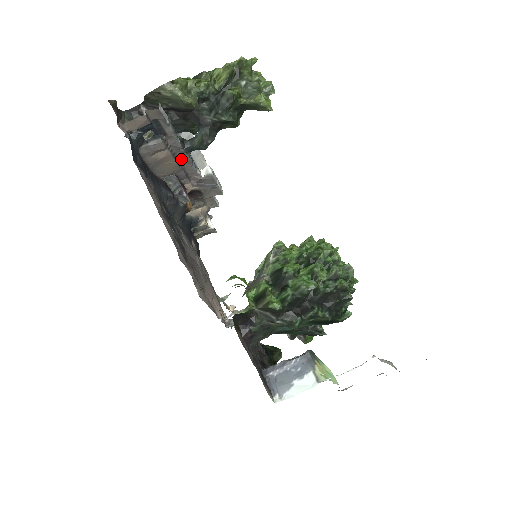
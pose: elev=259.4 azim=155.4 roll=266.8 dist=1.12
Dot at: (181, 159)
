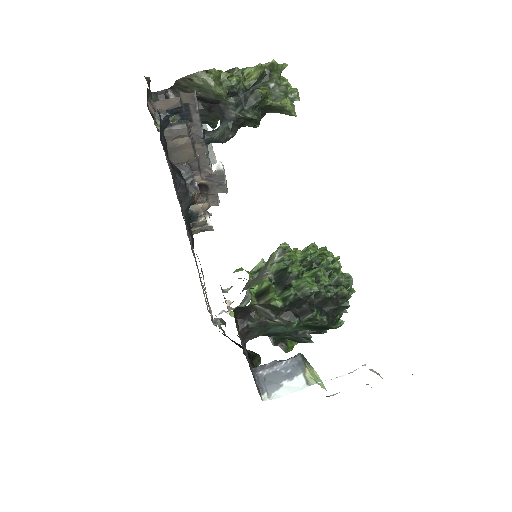
Dot at: (198, 149)
